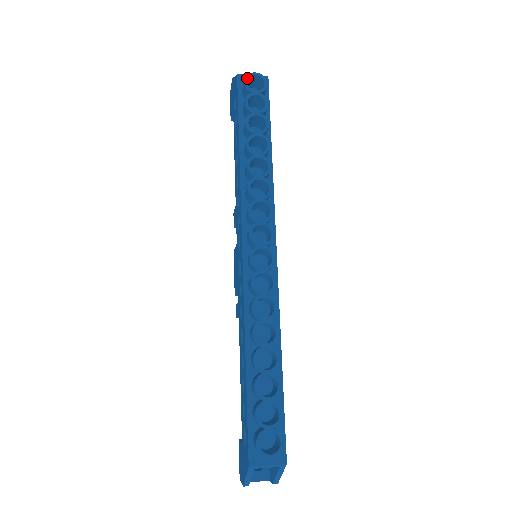
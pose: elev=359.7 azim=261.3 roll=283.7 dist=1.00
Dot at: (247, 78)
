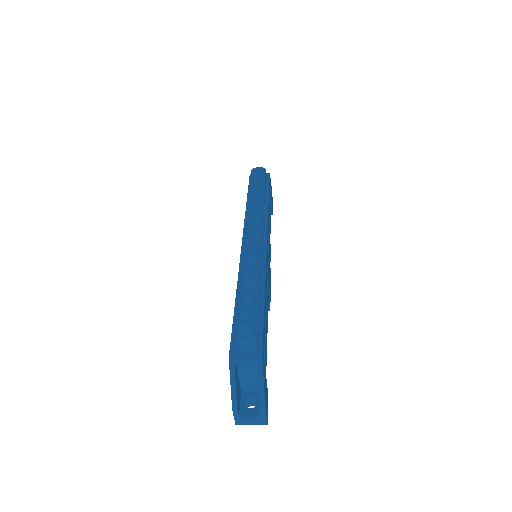
Dot at: (253, 169)
